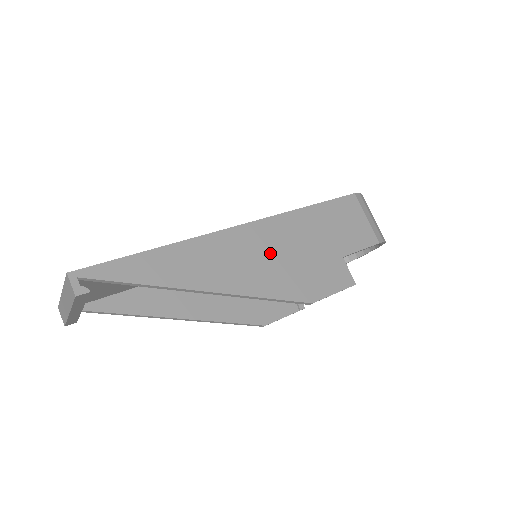
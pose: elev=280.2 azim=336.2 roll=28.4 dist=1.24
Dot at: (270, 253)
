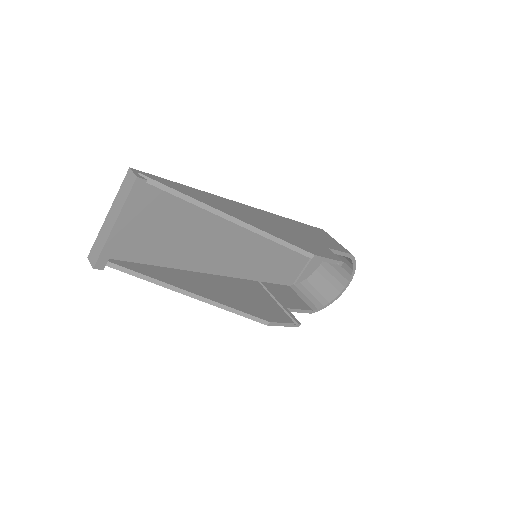
Dot at: (273, 223)
